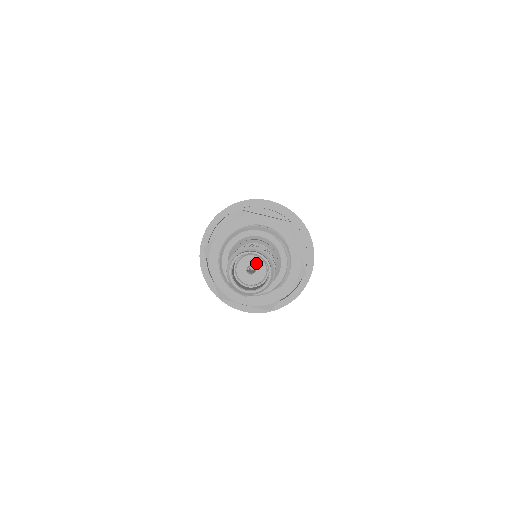
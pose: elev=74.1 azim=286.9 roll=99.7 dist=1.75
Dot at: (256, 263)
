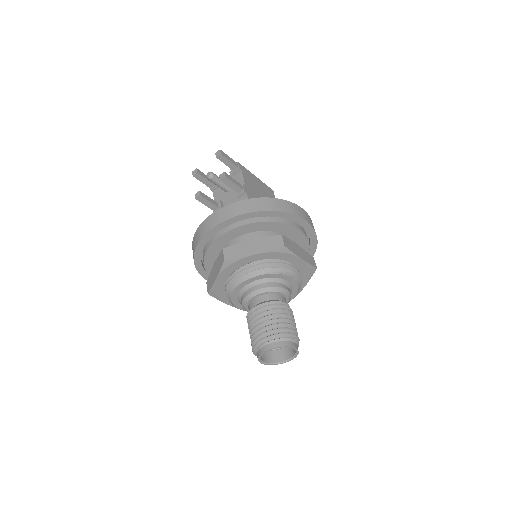
Dot at: occluded
